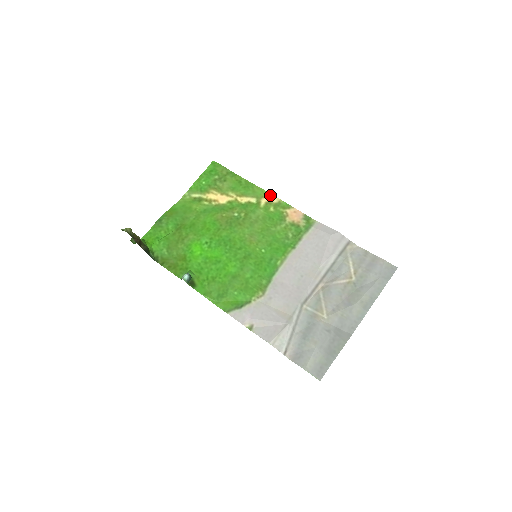
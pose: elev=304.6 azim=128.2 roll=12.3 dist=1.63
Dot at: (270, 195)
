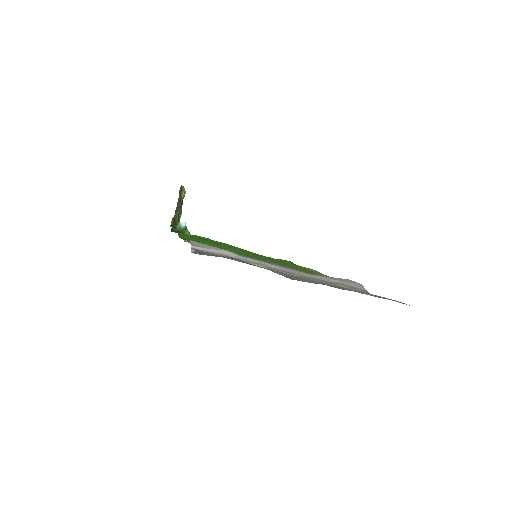
Dot at: occluded
